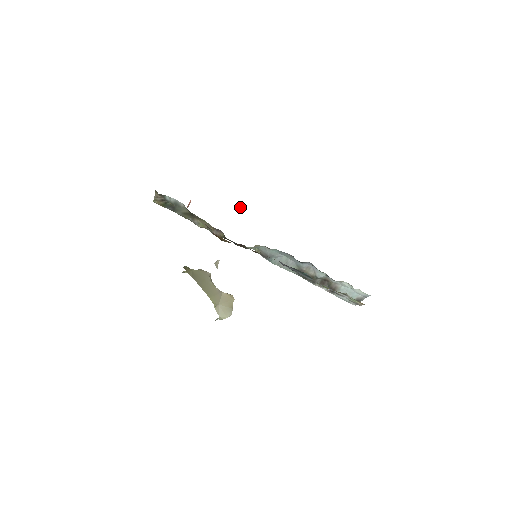
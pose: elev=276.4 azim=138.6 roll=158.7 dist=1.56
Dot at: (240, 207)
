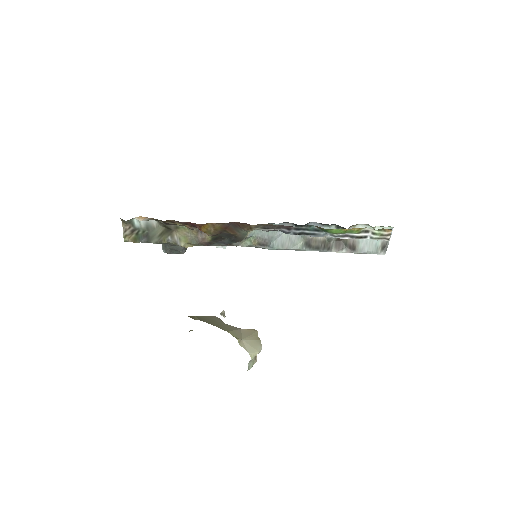
Dot at: occluded
